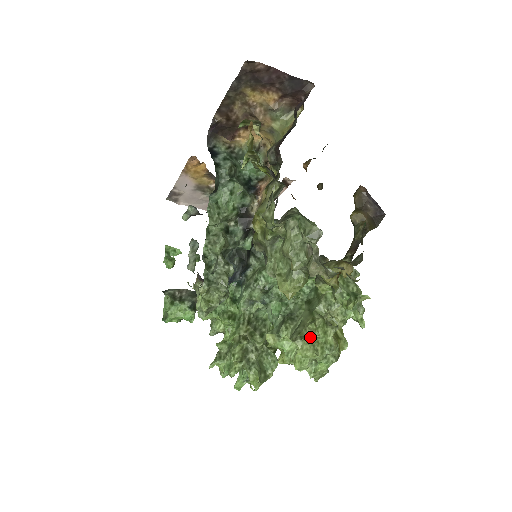
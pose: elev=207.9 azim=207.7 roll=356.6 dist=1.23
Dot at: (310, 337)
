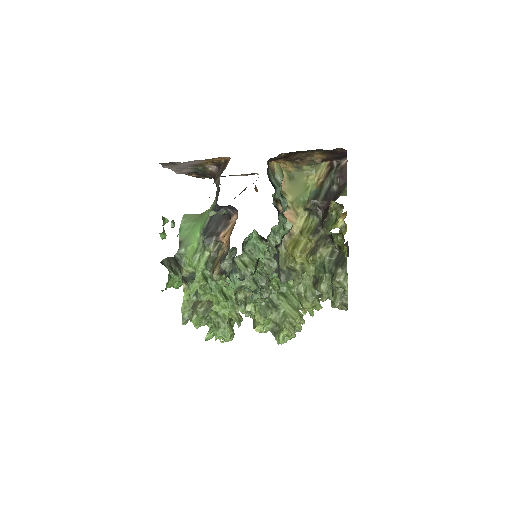
Dot at: (294, 325)
